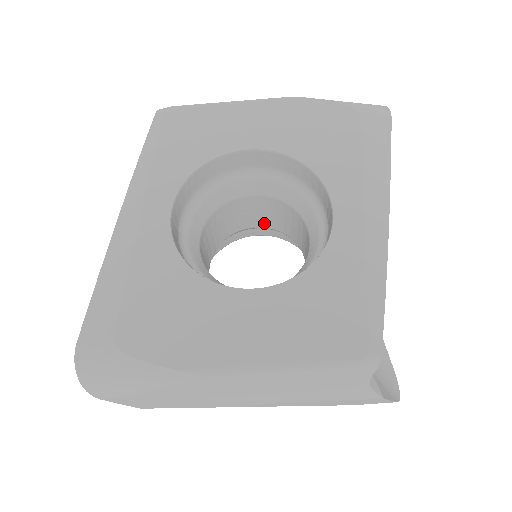
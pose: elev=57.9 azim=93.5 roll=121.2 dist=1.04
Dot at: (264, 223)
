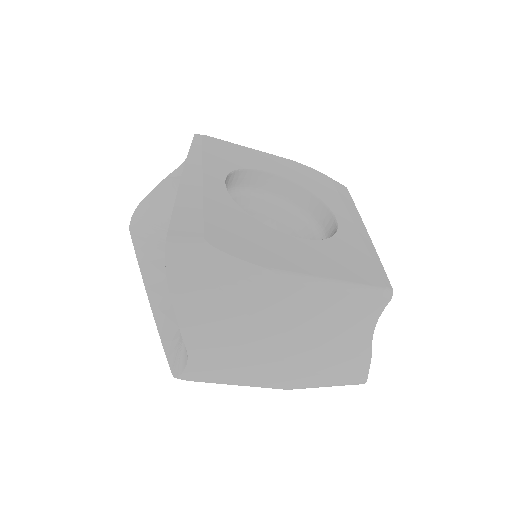
Dot at: occluded
